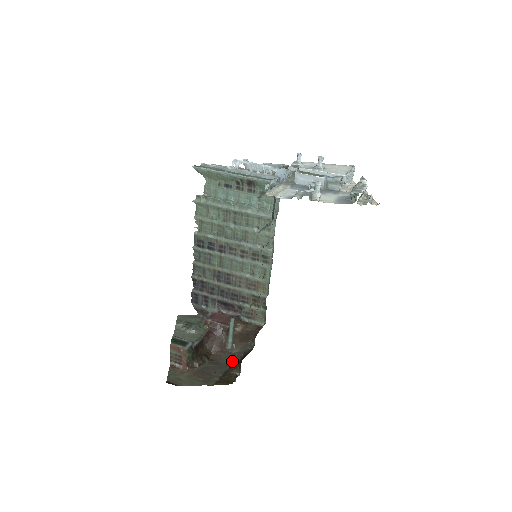
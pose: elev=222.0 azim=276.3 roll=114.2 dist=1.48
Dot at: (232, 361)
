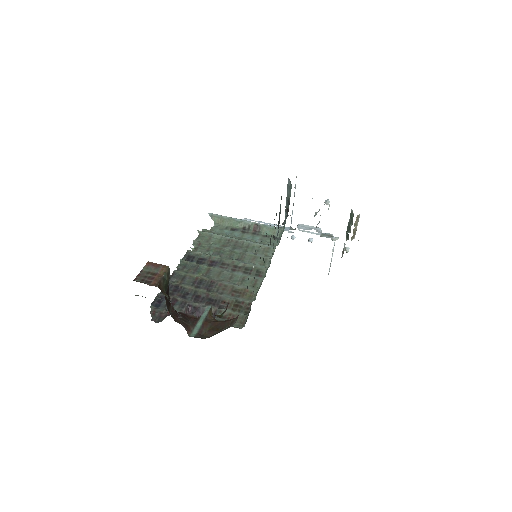
Dot at: occluded
